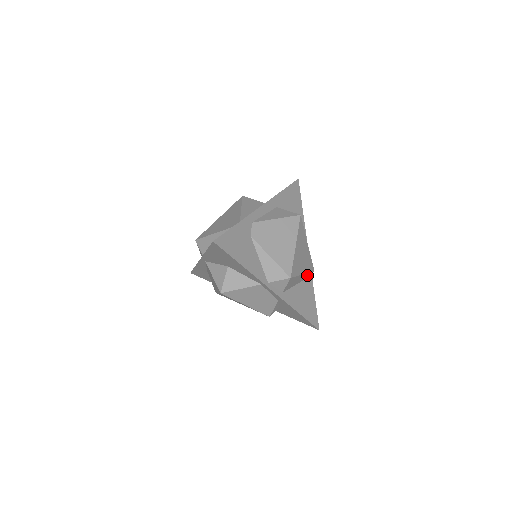
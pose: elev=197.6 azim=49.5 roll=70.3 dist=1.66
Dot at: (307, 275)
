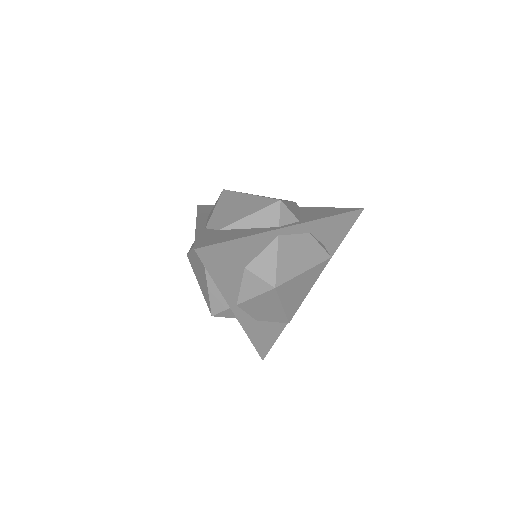
Dot at: occluded
